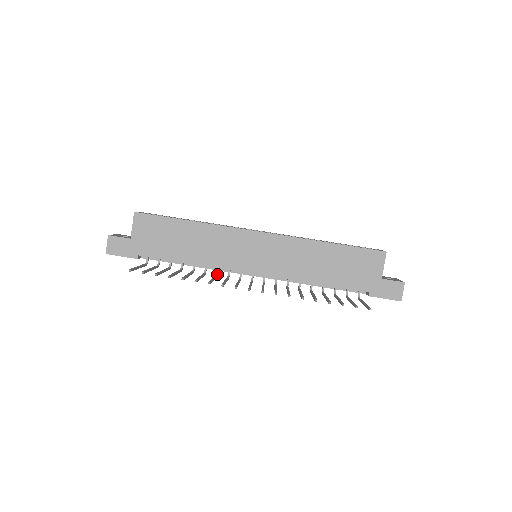
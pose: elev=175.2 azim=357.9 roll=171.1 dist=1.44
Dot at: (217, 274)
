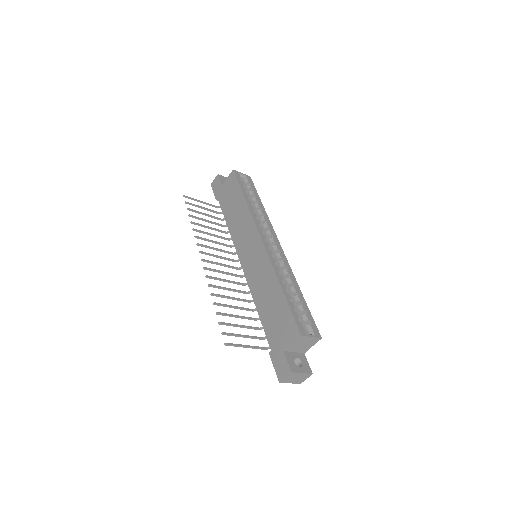
Dot at: (232, 246)
